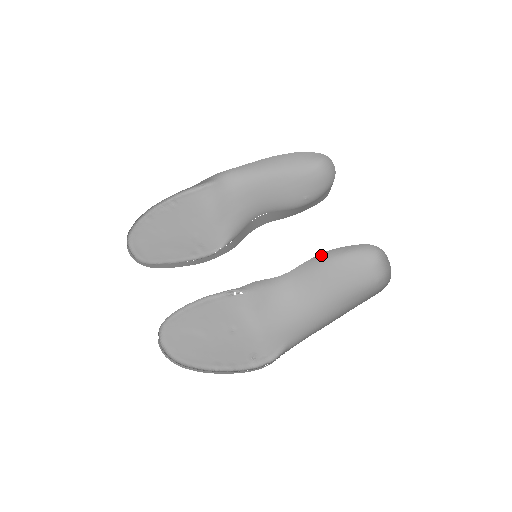
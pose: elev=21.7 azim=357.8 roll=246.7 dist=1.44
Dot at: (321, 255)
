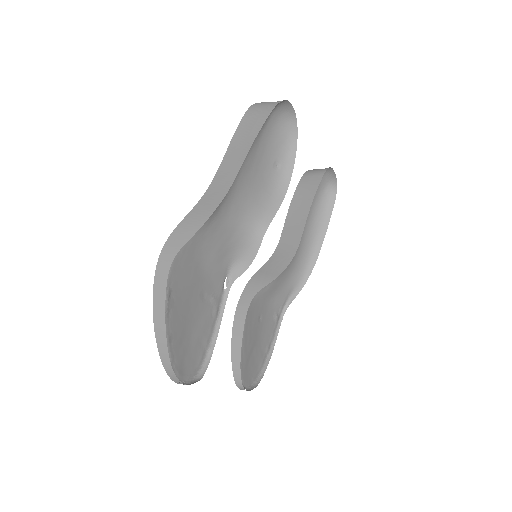
Dot at: (306, 214)
